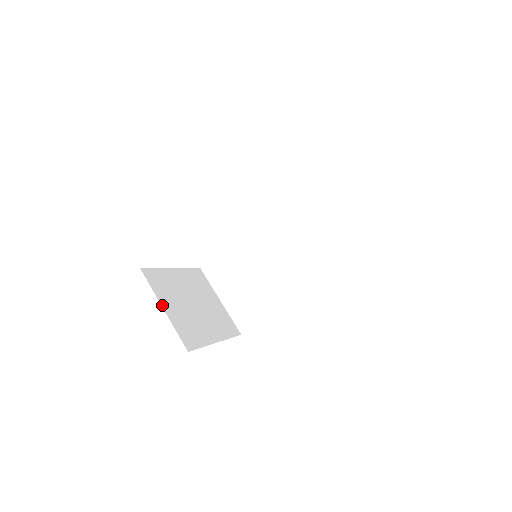
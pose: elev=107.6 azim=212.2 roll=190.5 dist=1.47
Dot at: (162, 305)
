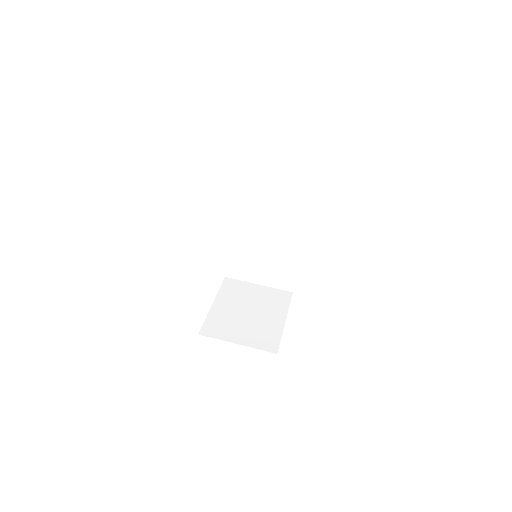
Dot at: (234, 342)
